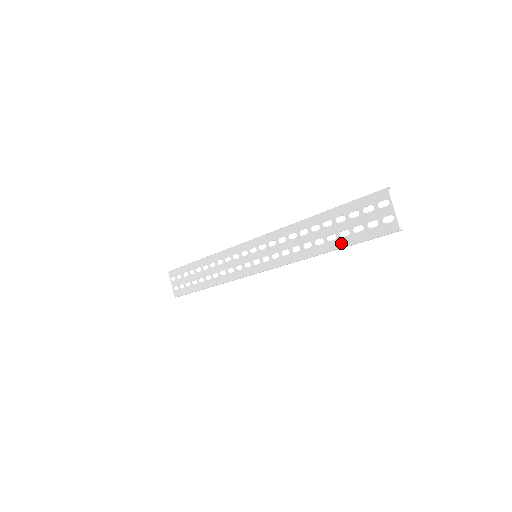
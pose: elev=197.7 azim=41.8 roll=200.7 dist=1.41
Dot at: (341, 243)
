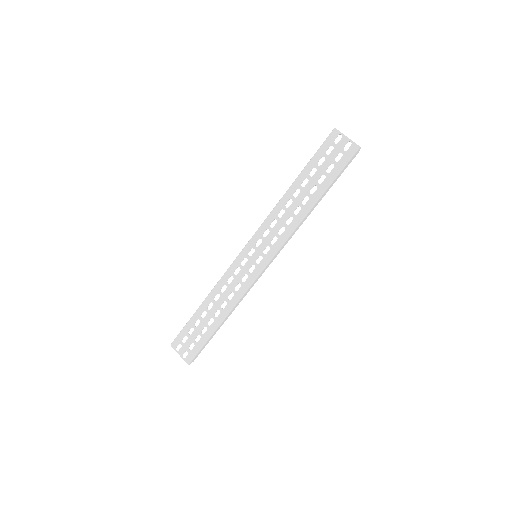
Dot at: (323, 188)
